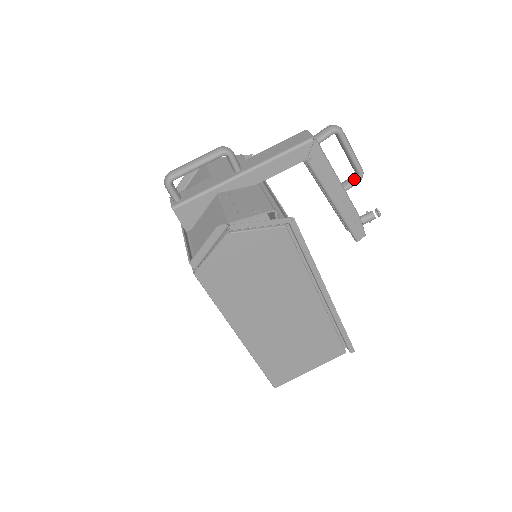
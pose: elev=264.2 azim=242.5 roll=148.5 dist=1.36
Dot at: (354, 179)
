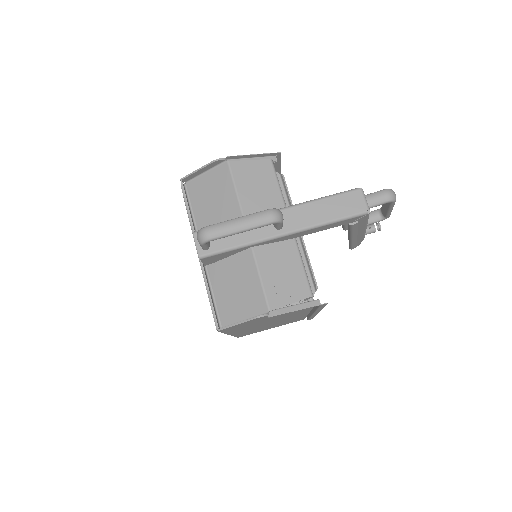
Dot at: (378, 218)
